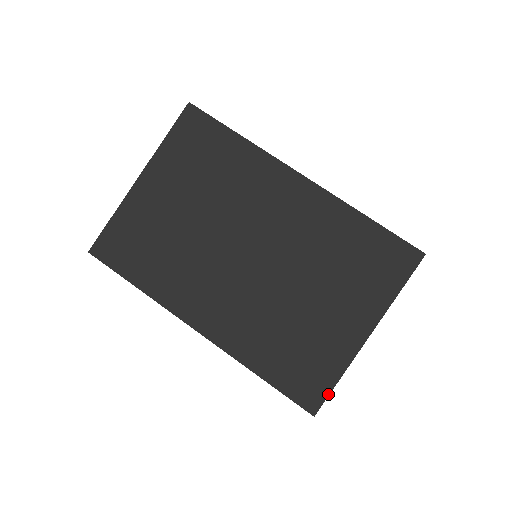
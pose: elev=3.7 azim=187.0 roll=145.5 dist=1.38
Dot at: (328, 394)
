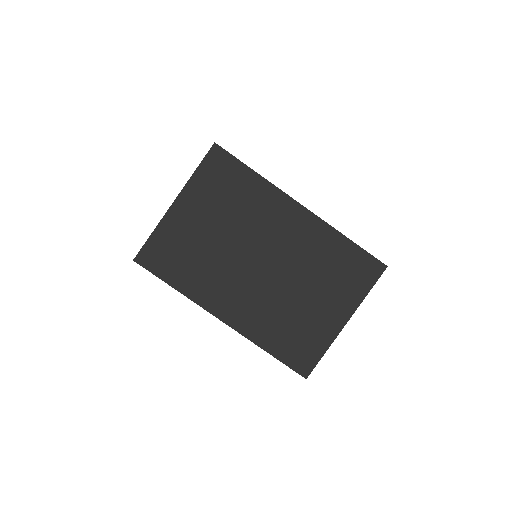
Dot at: (316, 364)
